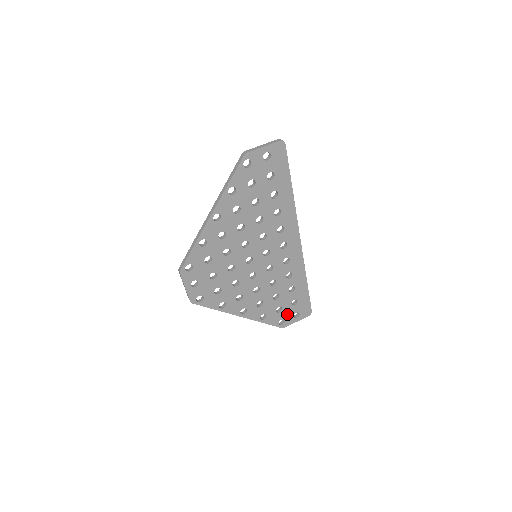
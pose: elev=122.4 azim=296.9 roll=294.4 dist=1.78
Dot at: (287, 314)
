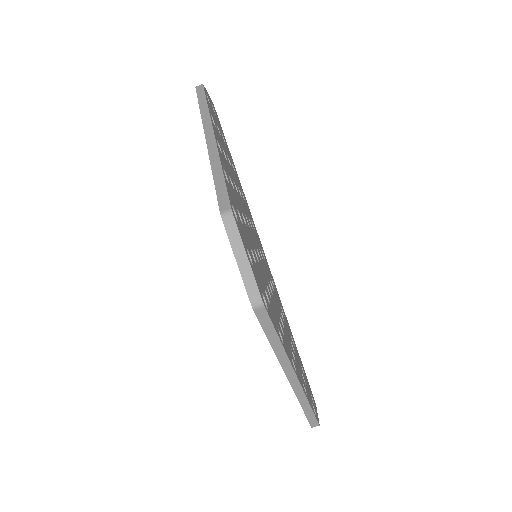
Dot at: (309, 393)
